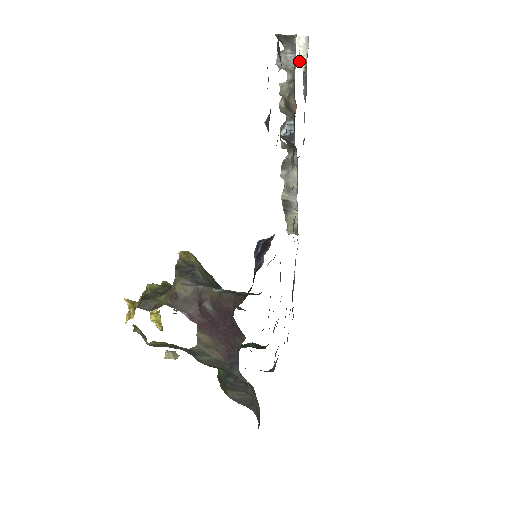
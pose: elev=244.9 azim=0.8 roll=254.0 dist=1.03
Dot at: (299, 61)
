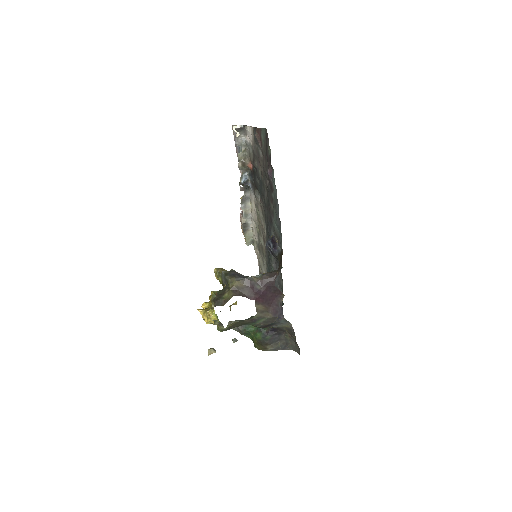
Dot at: occluded
